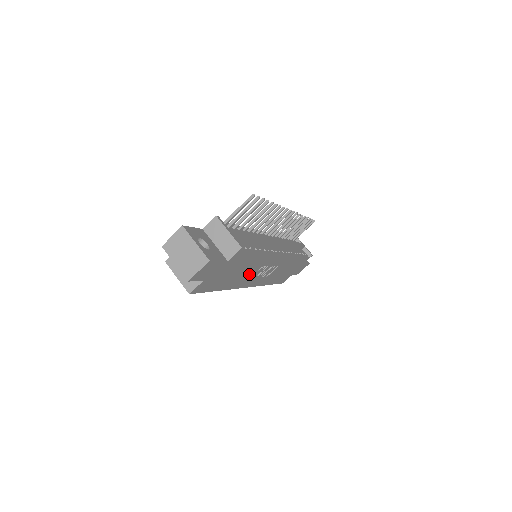
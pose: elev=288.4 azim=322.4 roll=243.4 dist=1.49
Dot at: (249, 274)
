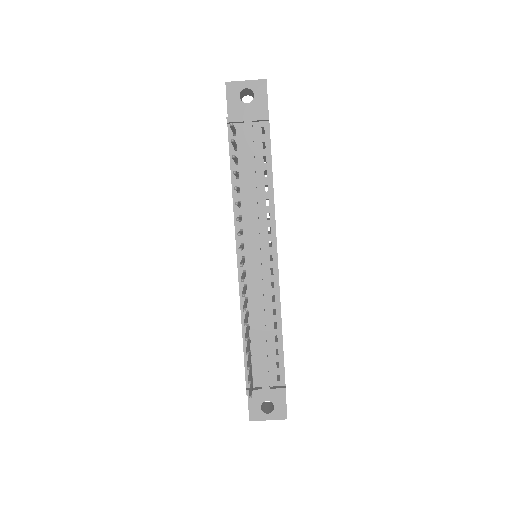
Dot at: occluded
